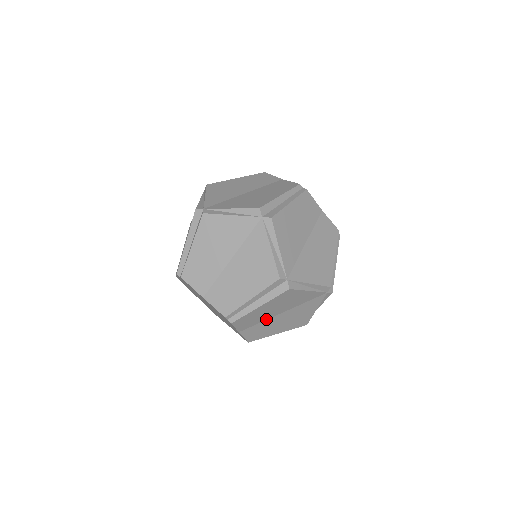
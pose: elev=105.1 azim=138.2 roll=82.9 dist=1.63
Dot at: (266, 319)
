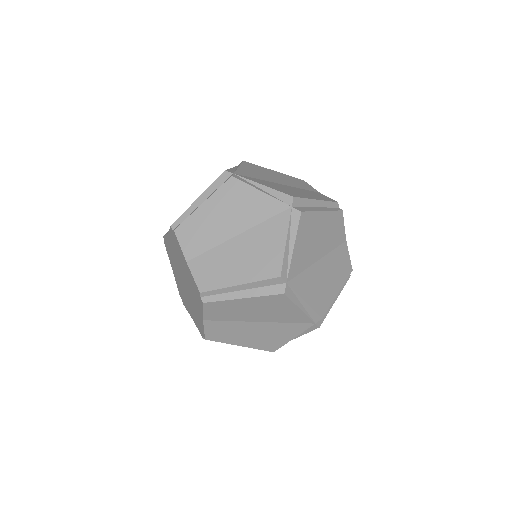
Dot at: (239, 320)
